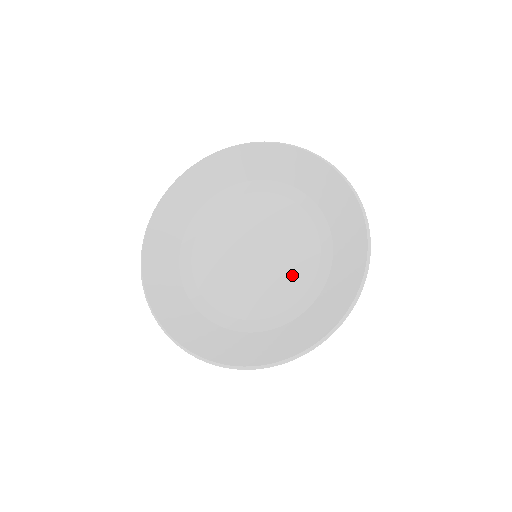
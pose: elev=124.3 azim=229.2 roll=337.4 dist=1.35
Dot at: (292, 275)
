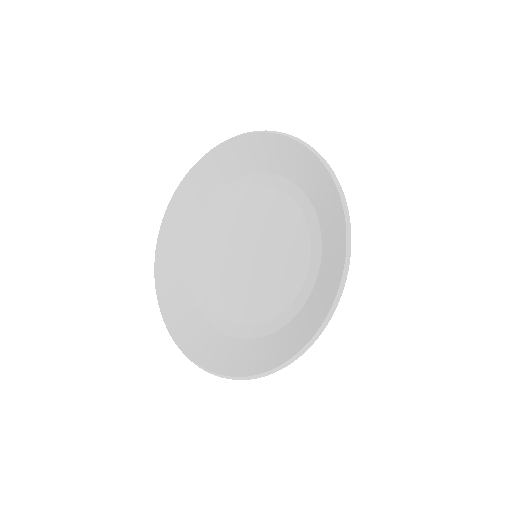
Dot at: (290, 253)
